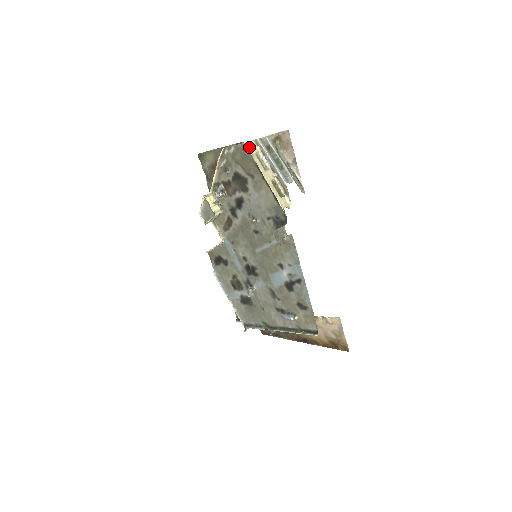
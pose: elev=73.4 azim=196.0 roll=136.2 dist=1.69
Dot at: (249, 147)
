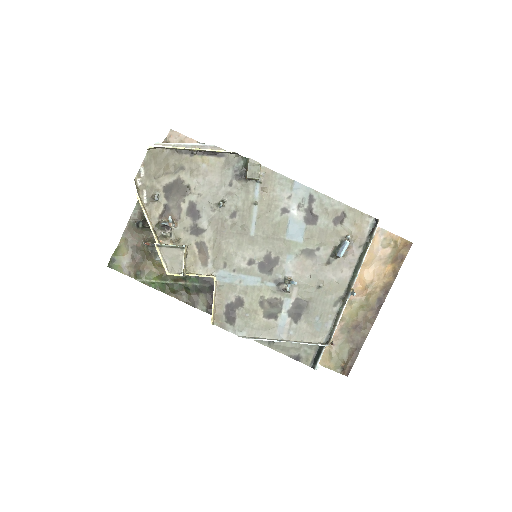
Dot at: (156, 146)
